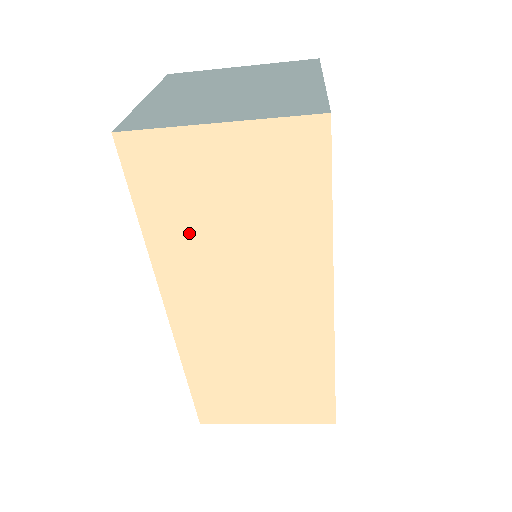
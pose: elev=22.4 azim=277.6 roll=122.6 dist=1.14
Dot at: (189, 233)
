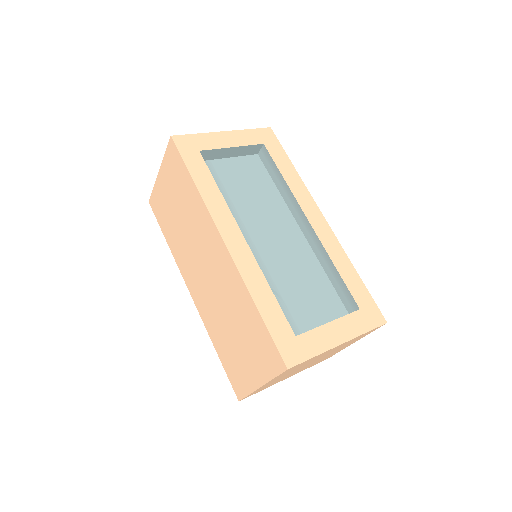
Dot at: (175, 234)
